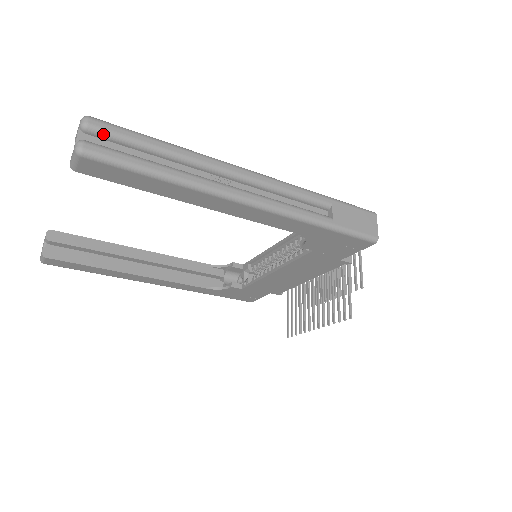
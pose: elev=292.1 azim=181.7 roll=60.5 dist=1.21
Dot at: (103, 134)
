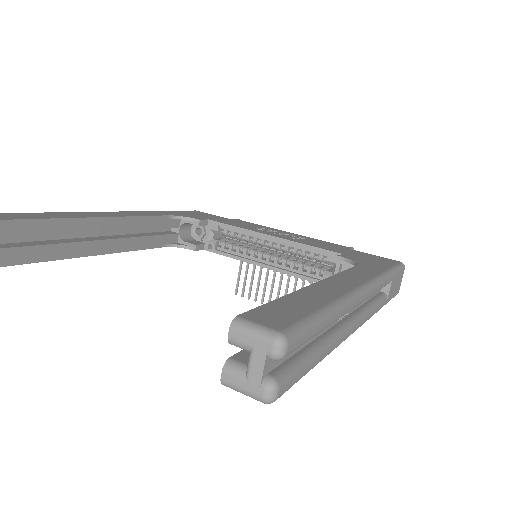
Dot at: (291, 352)
